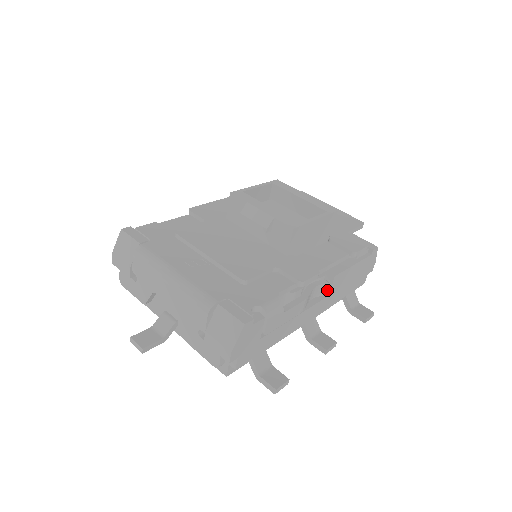
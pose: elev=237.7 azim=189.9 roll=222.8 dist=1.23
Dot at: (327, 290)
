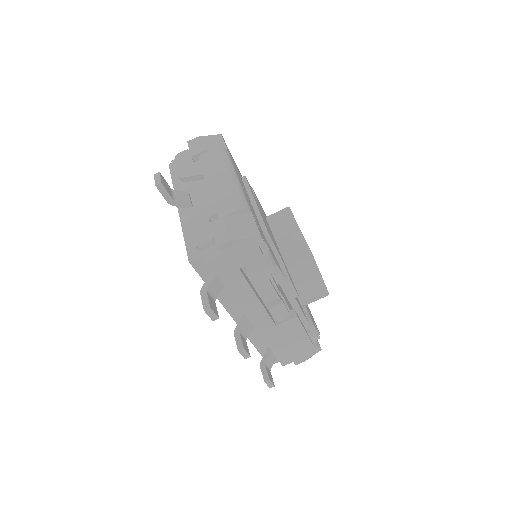
Dot at: (282, 319)
